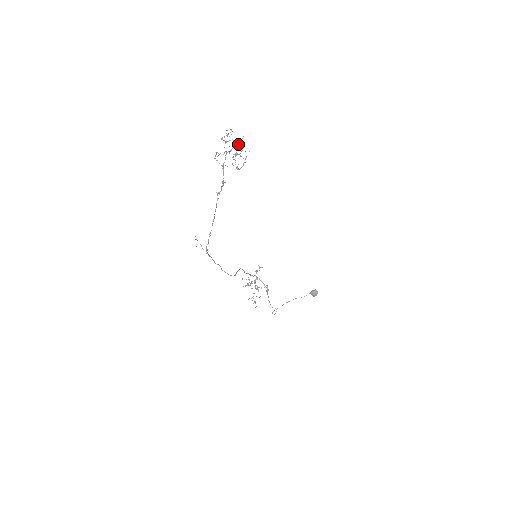
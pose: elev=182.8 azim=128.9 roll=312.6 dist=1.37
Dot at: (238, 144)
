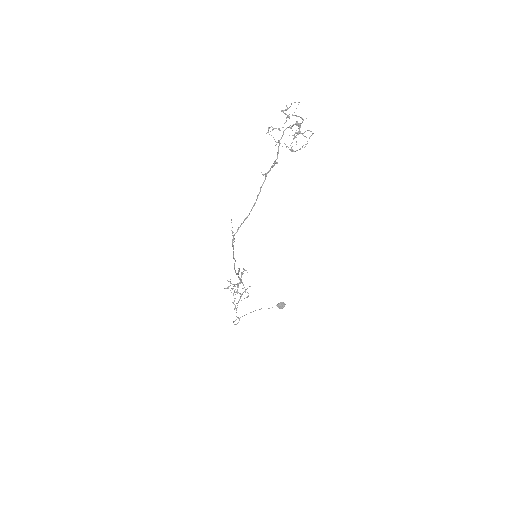
Dot at: occluded
